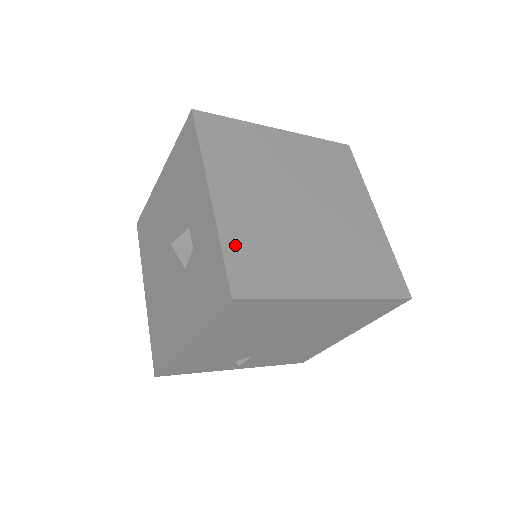
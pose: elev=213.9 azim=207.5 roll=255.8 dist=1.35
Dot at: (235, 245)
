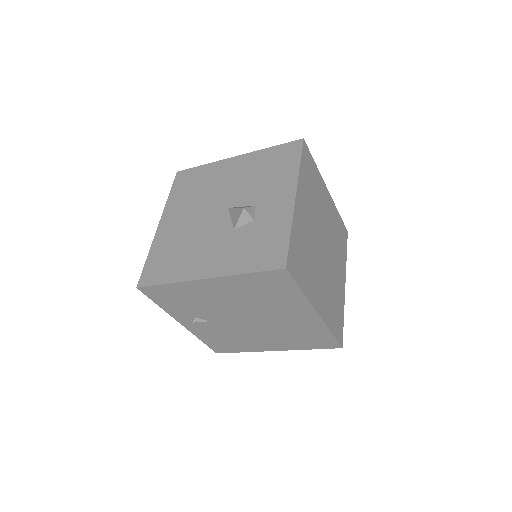
Dot at: (296, 238)
